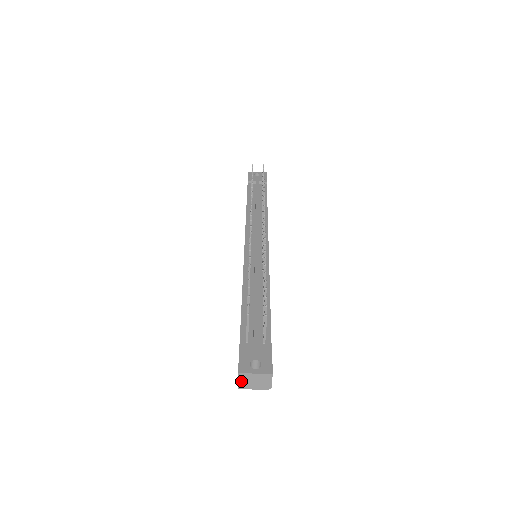
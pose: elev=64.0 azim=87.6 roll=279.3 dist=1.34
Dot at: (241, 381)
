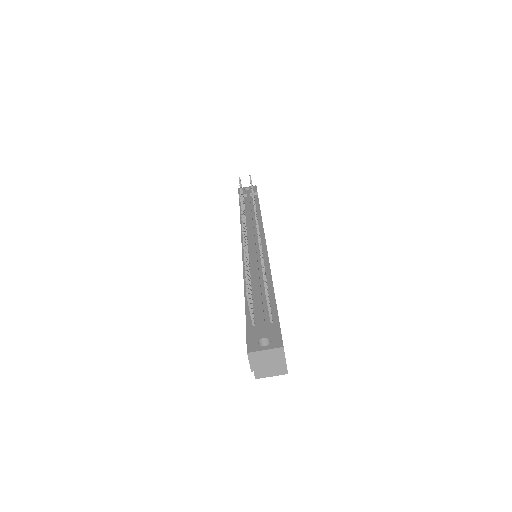
Dot at: (253, 362)
